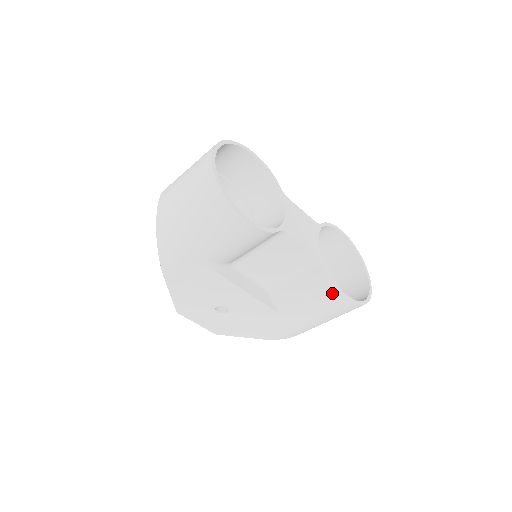
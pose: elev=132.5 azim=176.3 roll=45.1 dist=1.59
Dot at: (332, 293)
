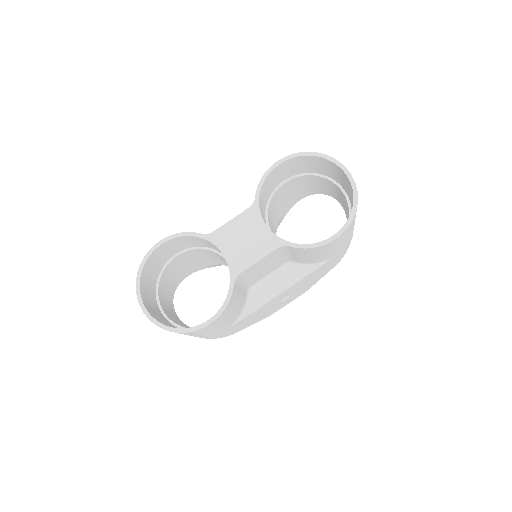
Dot at: (320, 248)
